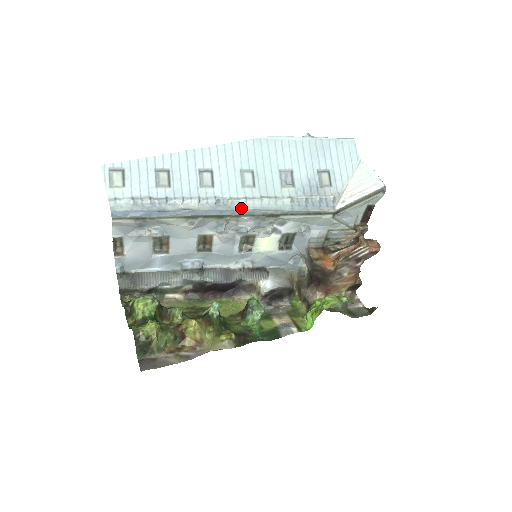
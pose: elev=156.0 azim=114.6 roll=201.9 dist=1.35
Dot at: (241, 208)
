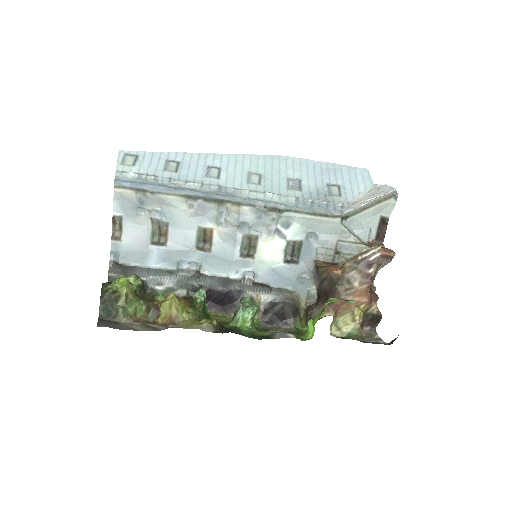
Dot at: (243, 197)
